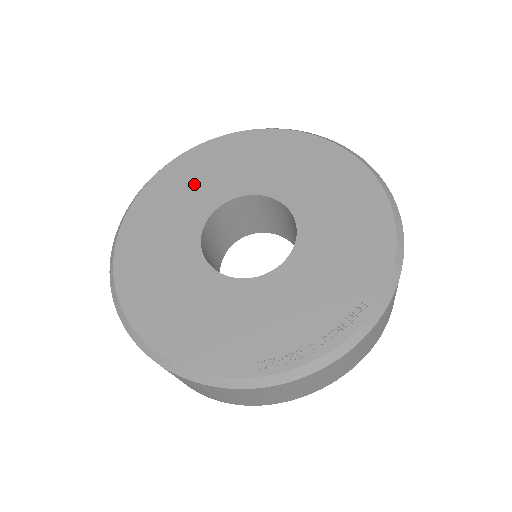
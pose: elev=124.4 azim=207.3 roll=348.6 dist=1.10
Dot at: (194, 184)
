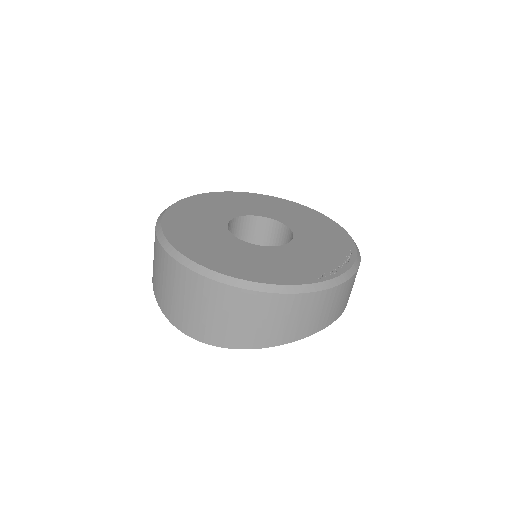
Dot at: (203, 211)
